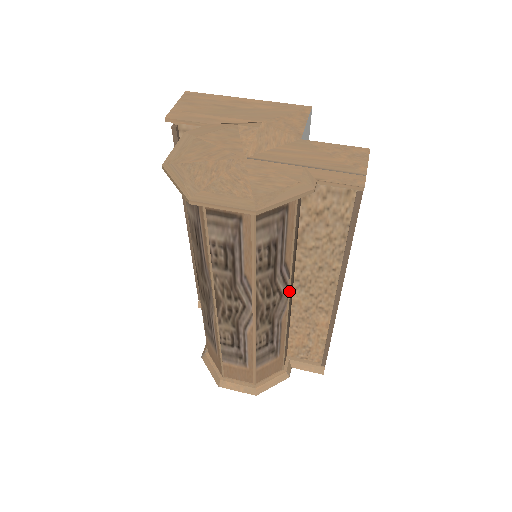
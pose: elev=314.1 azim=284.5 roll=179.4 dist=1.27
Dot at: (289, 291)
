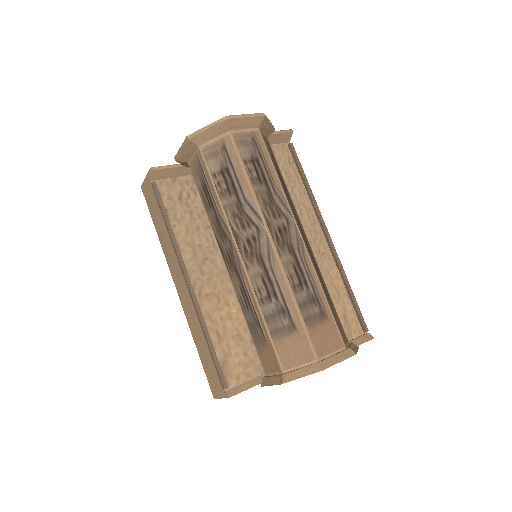
Dot at: (301, 225)
